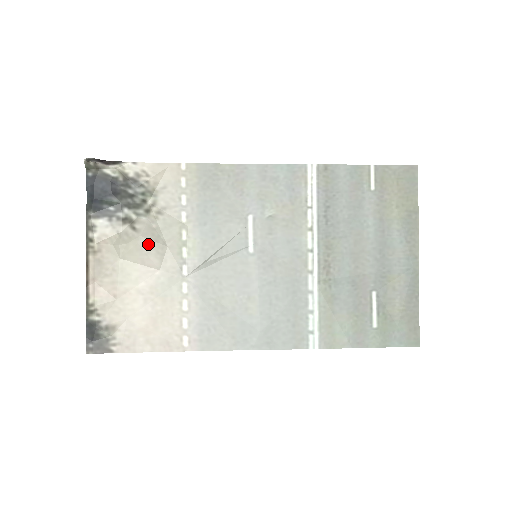
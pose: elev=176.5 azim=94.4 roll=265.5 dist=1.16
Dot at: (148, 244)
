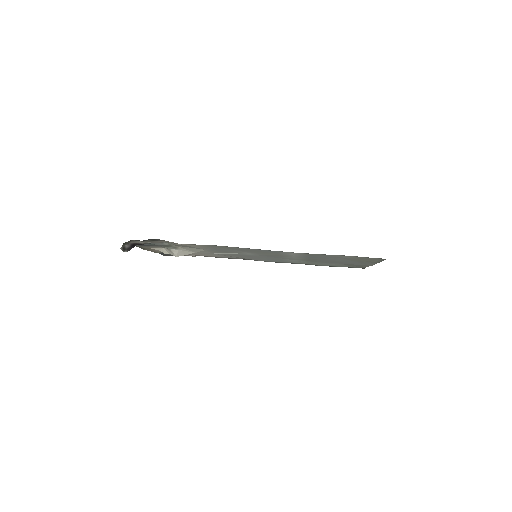
Dot at: (183, 255)
